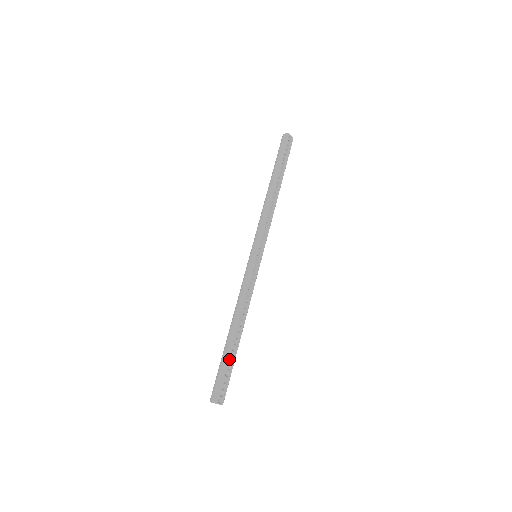
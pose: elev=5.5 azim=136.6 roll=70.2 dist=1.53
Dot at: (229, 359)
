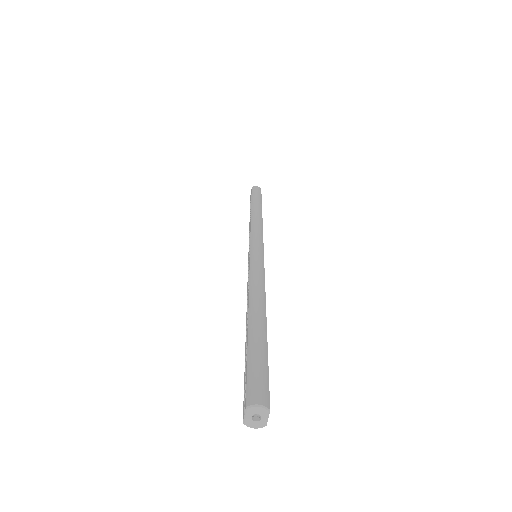
Dot at: (267, 349)
